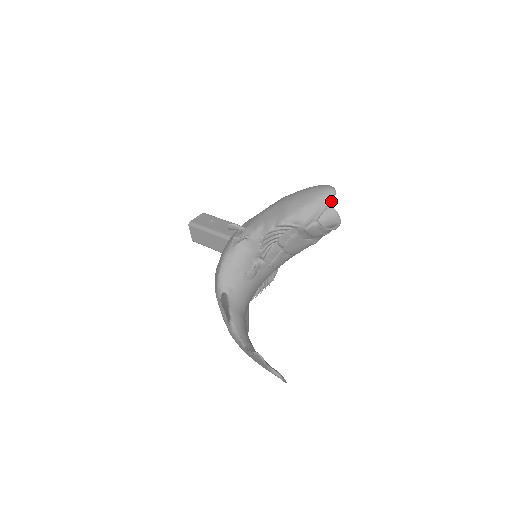
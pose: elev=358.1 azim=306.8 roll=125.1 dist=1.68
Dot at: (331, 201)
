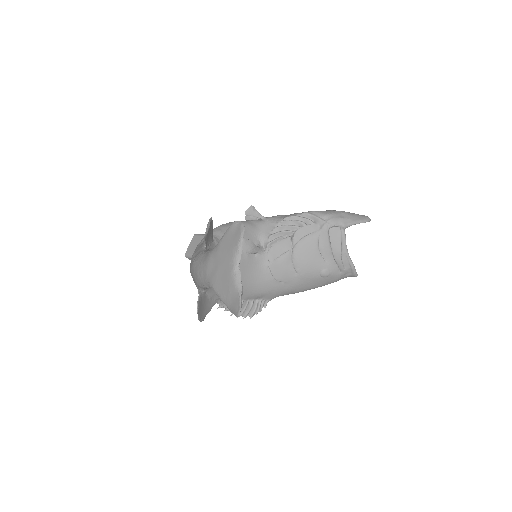
Dot at: (364, 221)
